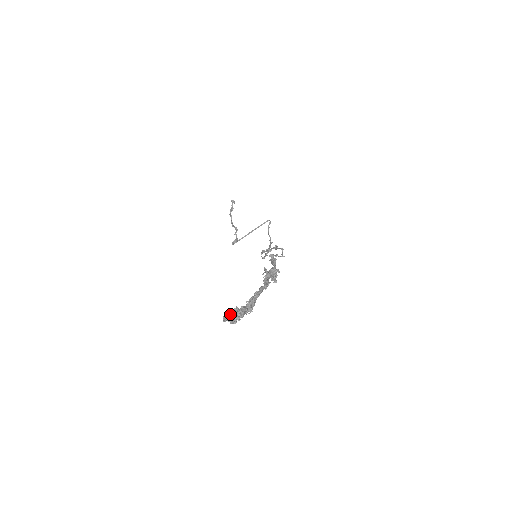
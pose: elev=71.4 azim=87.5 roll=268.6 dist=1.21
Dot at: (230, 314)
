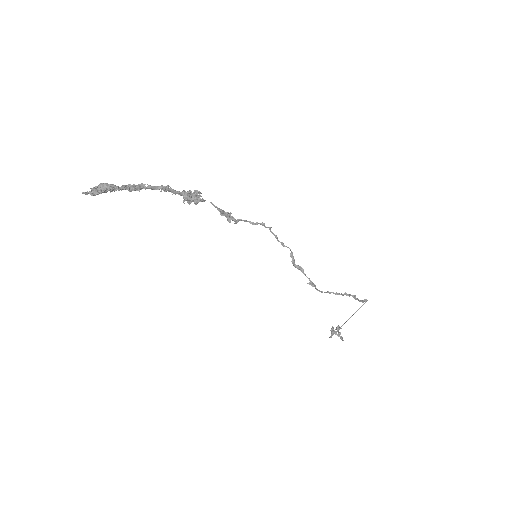
Dot at: (91, 189)
